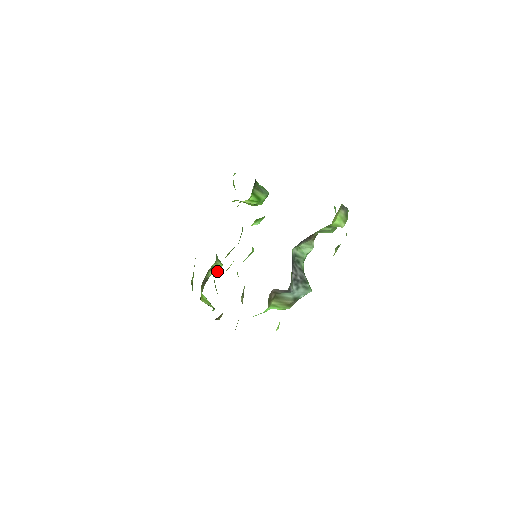
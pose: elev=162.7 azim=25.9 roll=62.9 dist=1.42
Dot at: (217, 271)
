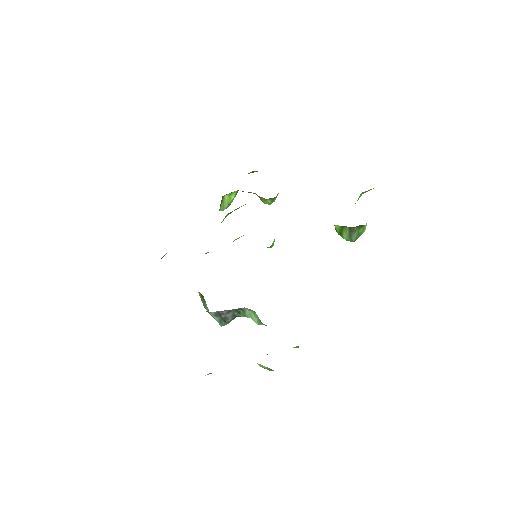
Dot at: (262, 201)
